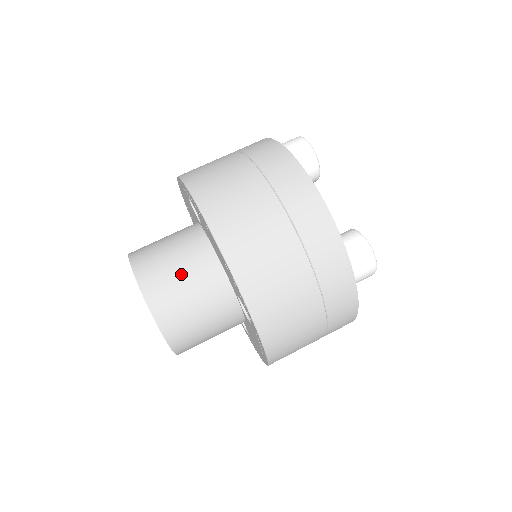
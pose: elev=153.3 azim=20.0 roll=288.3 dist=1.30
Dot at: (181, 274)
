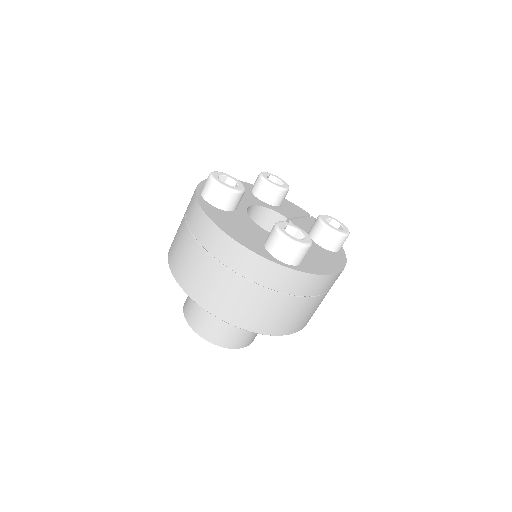
Dot at: (204, 309)
